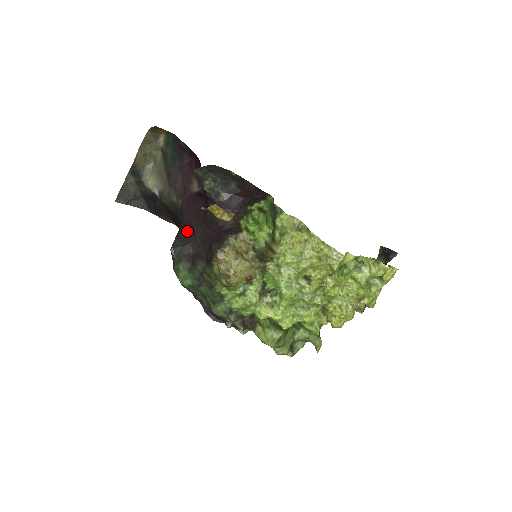
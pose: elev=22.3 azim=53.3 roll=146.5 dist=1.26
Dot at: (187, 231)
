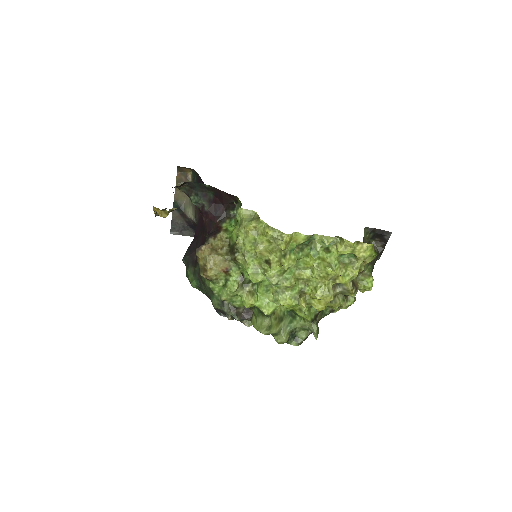
Dot at: (194, 242)
